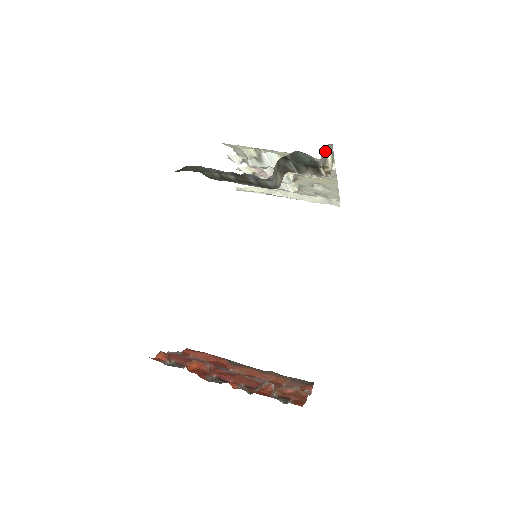
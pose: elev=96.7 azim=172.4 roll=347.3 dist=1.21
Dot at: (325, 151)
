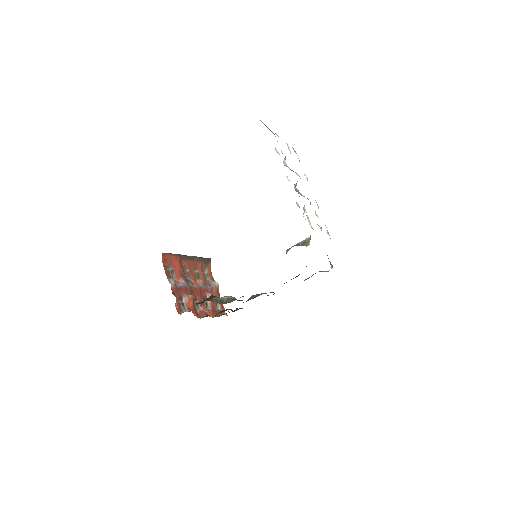
Dot at: occluded
